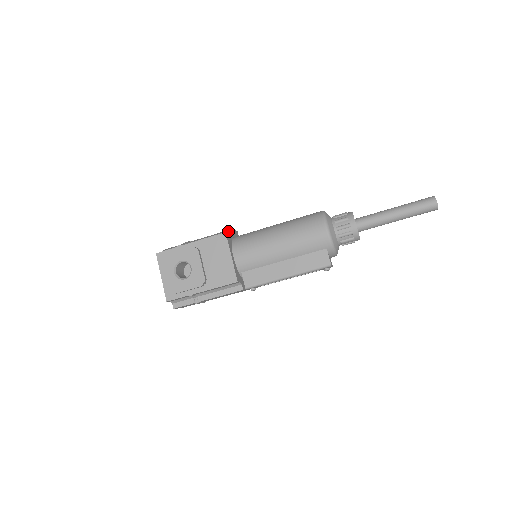
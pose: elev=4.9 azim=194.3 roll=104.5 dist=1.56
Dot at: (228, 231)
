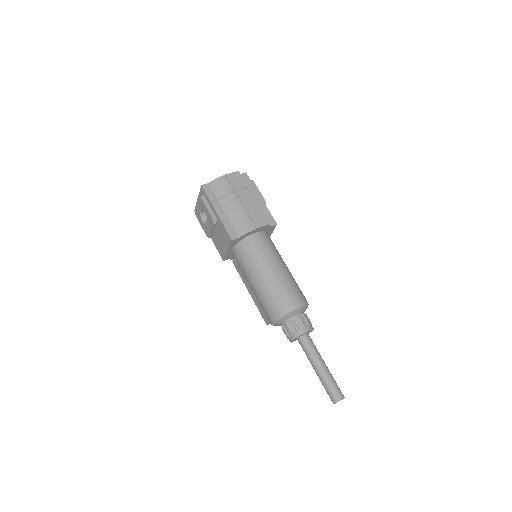
Dot at: (242, 235)
